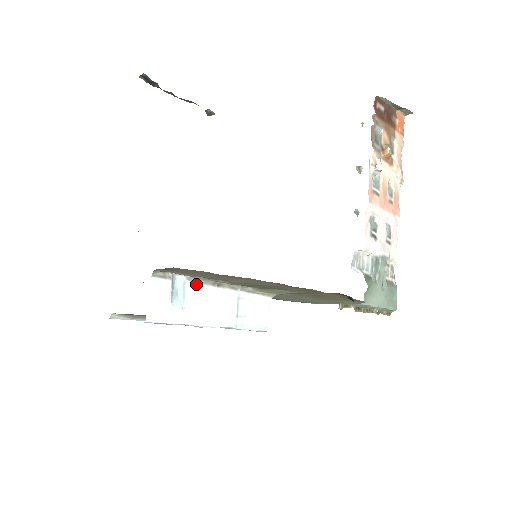
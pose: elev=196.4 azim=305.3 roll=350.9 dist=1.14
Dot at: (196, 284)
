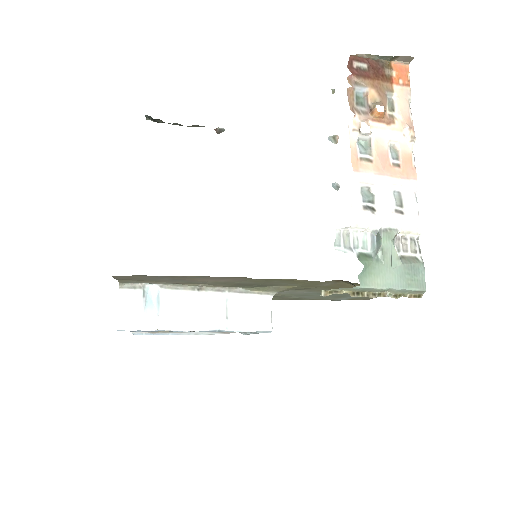
Dot at: (171, 291)
